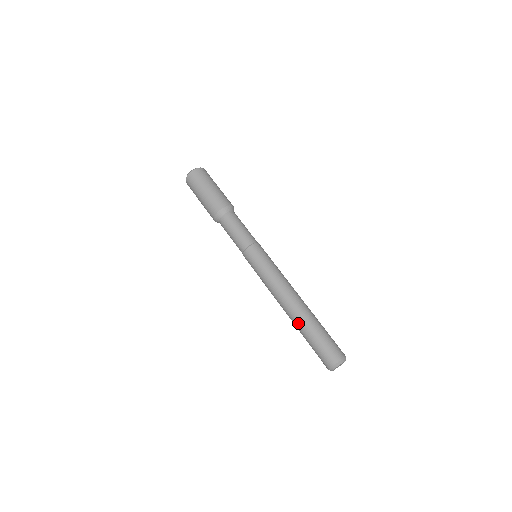
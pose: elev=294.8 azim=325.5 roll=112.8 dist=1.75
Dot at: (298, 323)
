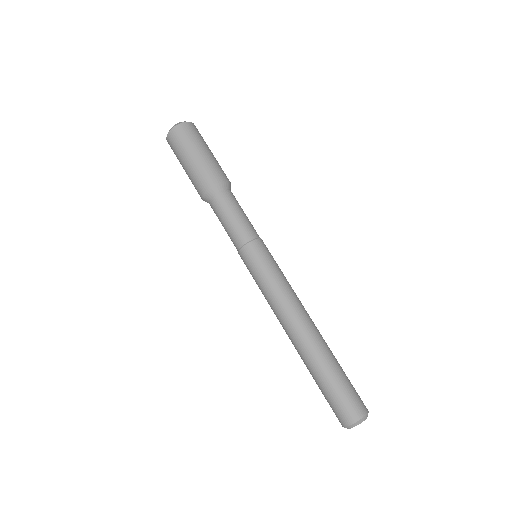
Dot at: (304, 361)
